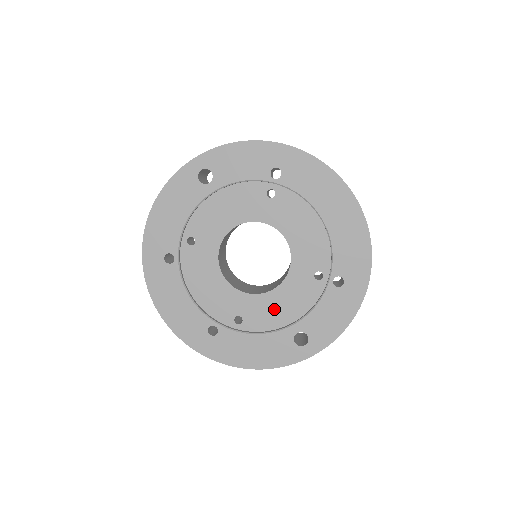
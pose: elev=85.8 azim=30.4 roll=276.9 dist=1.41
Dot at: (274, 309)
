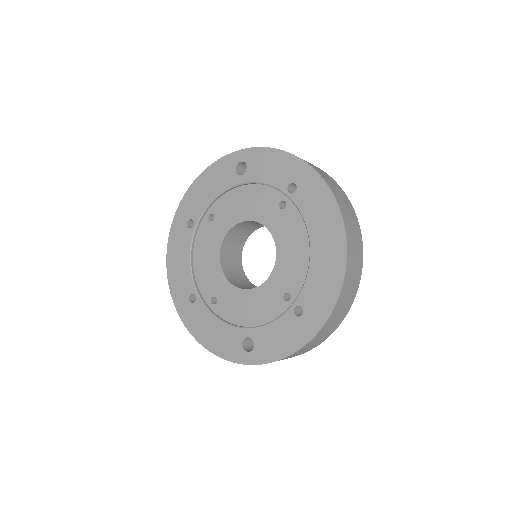
Dot at: (242, 307)
